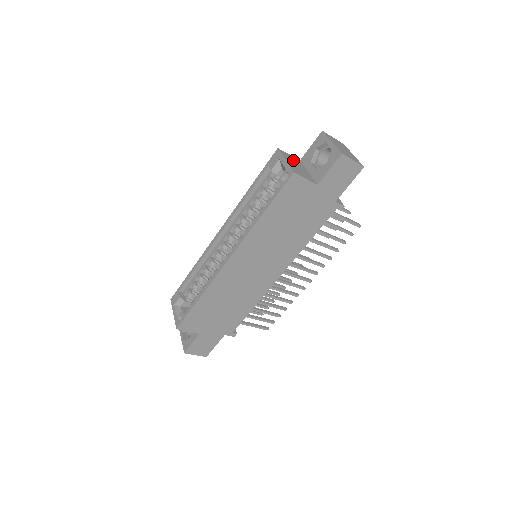
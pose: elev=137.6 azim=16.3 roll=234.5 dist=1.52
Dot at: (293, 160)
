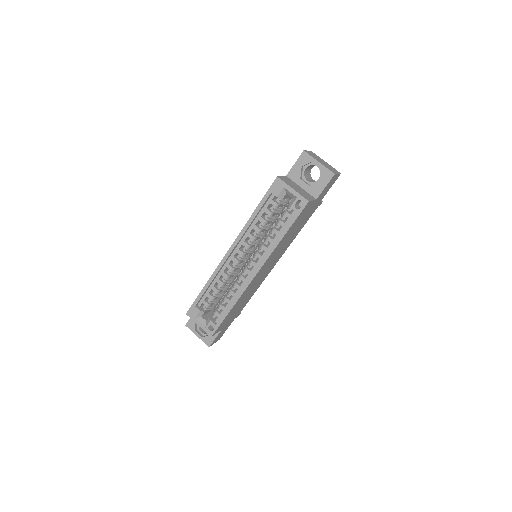
Dot at: (290, 182)
